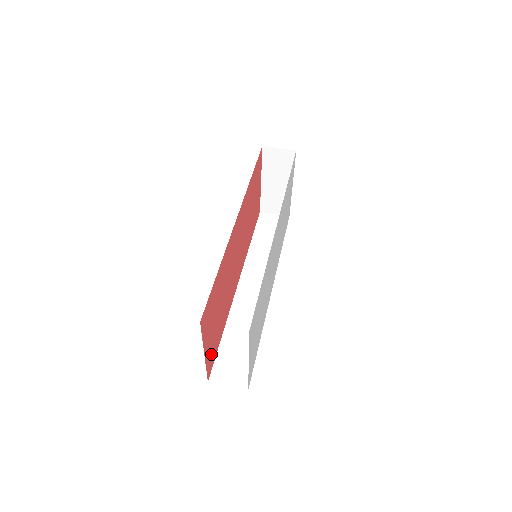
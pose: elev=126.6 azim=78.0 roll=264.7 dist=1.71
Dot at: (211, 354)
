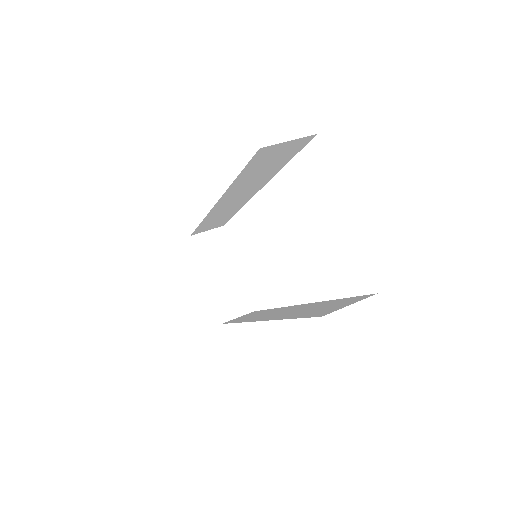
Dot at: occluded
